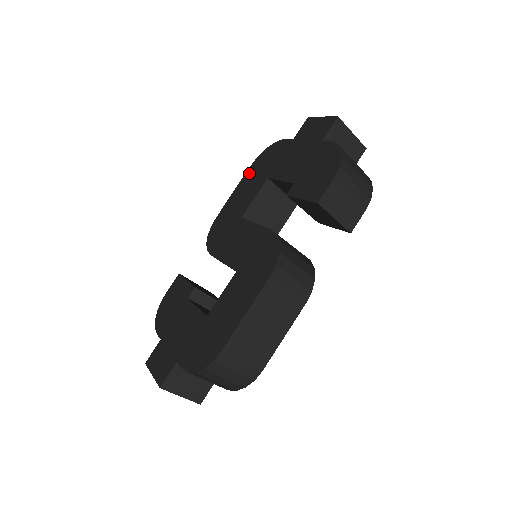
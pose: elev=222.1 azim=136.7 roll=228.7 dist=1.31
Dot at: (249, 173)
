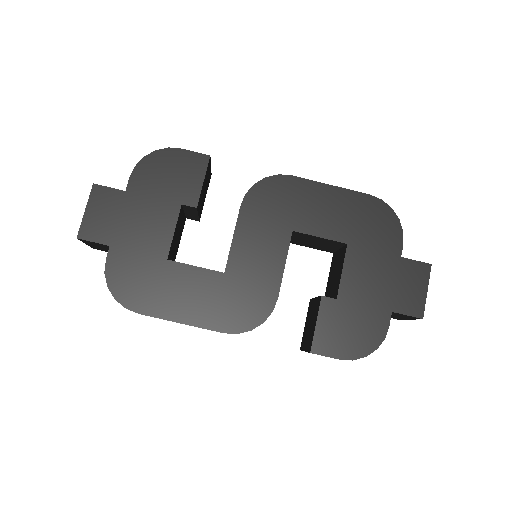
Dot at: (357, 200)
